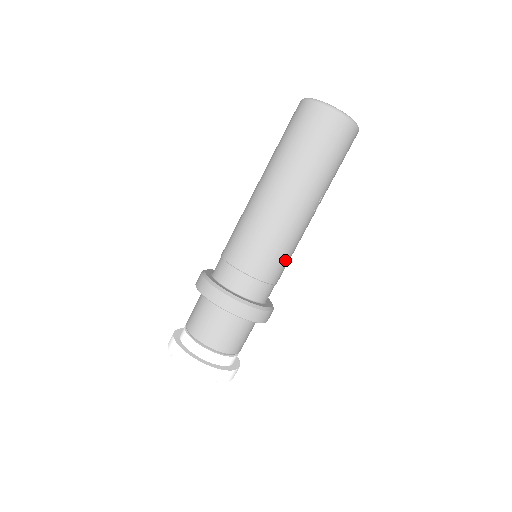
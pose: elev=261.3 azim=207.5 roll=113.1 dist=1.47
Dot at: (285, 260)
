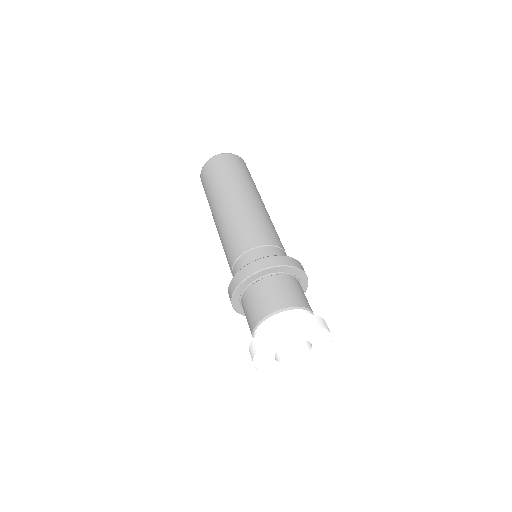
Dot at: occluded
